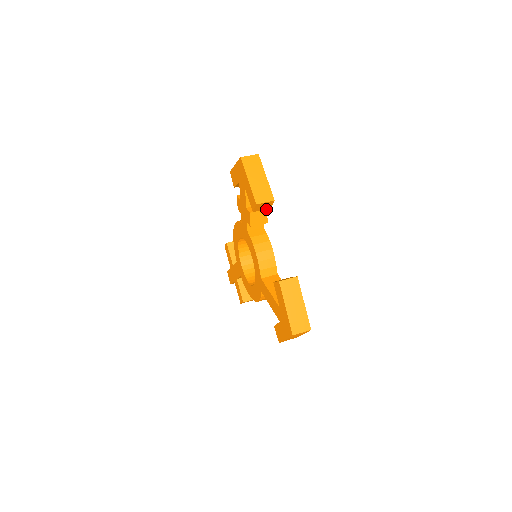
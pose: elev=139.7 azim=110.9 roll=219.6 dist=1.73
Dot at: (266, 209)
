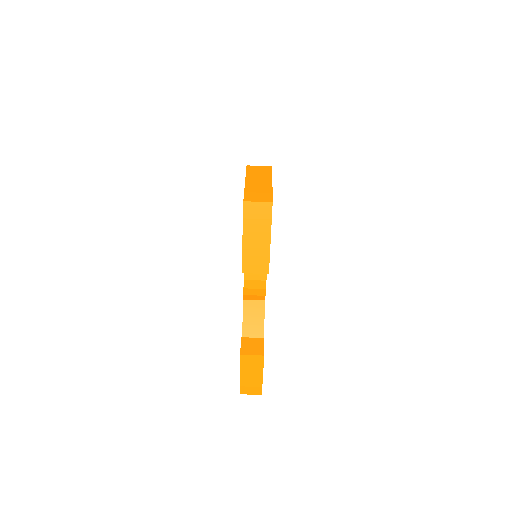
Dot at: occluded
